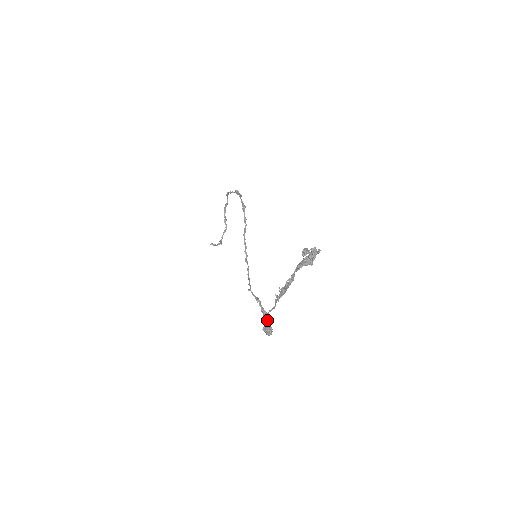
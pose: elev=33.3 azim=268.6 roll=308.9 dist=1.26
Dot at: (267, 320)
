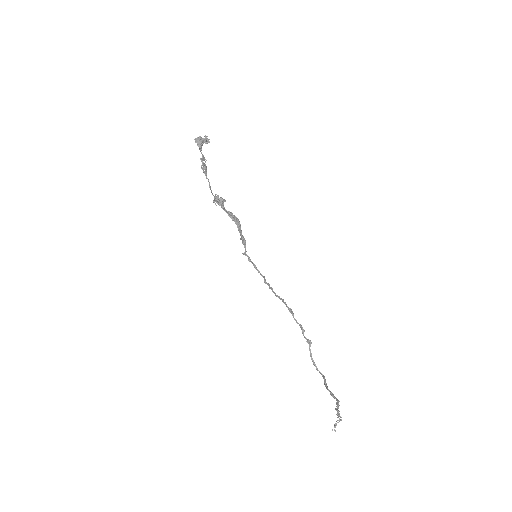
Dot at: (233, 216)
